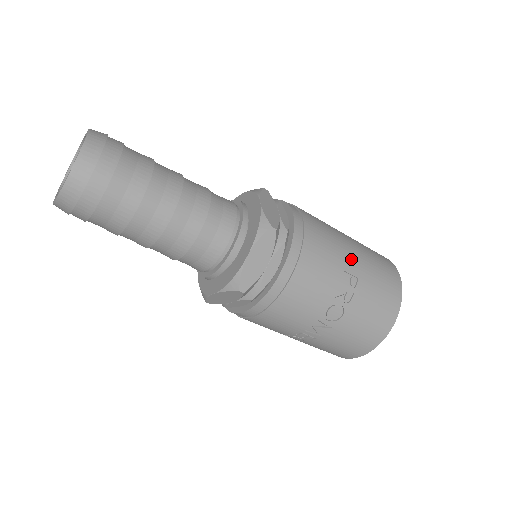
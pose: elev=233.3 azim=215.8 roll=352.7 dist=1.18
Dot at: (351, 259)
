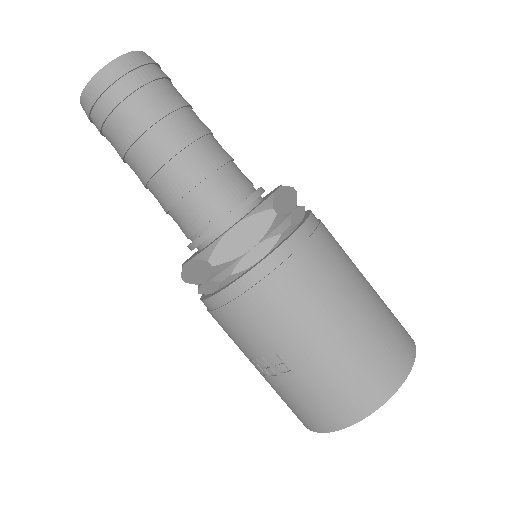
Dot at: (298, 351)
